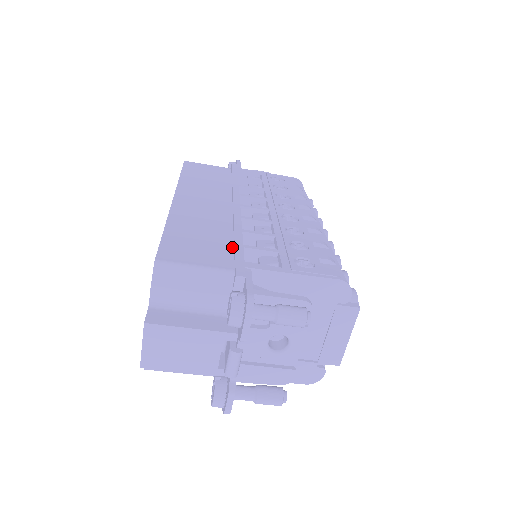
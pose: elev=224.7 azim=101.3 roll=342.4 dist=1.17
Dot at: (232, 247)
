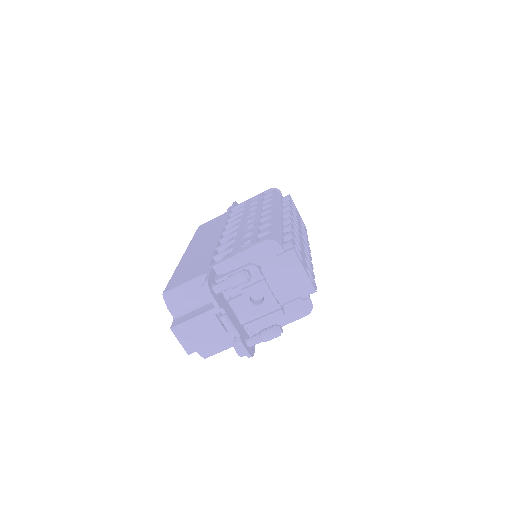
Dot at: occluded
